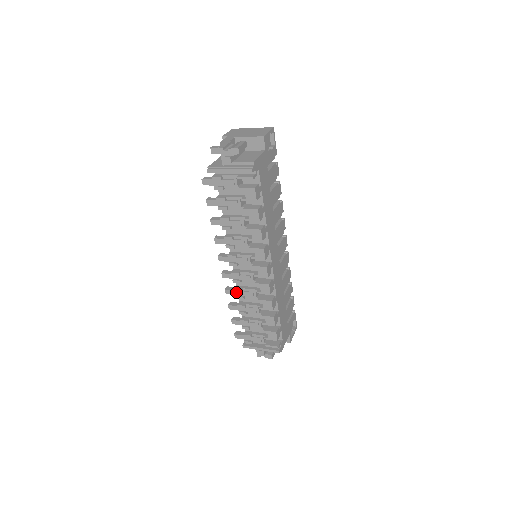
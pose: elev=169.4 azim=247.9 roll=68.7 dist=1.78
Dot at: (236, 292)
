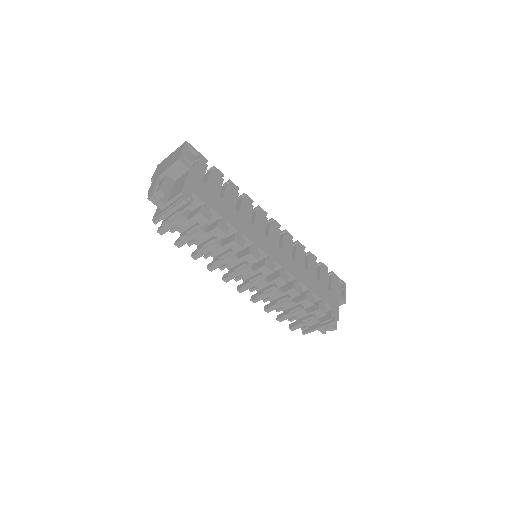
Dot at: (260, 297)
